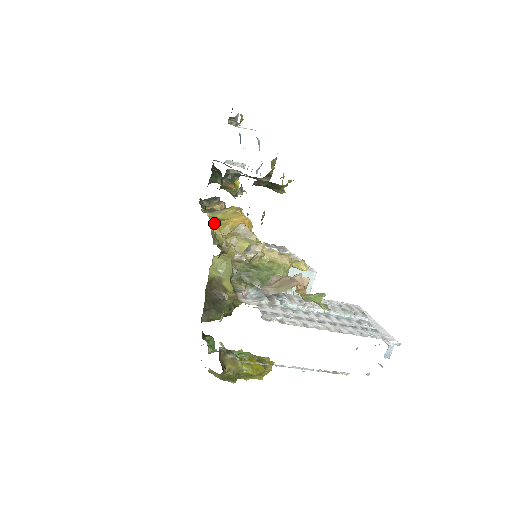
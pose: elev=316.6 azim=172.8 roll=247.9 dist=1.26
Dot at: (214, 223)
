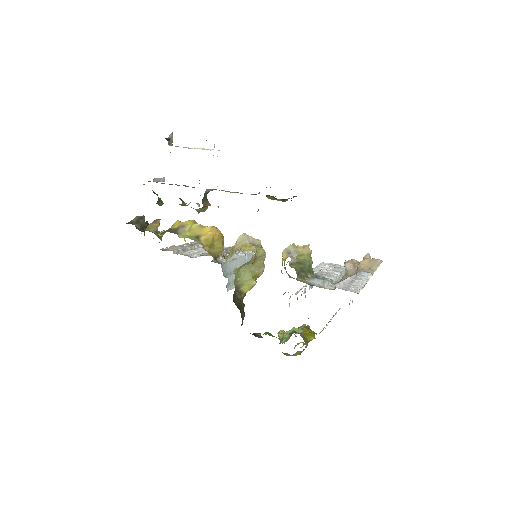
Dot at: (200, 242)
